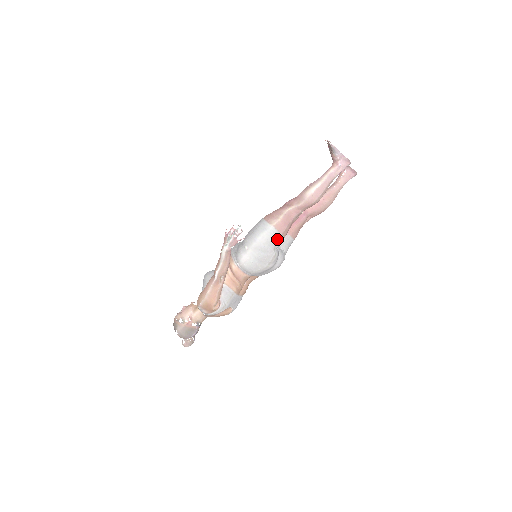
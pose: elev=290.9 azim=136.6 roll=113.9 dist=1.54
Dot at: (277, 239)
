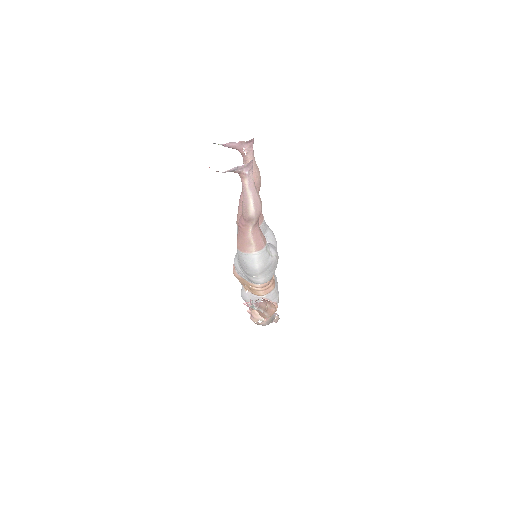
Dot at: (266, 252)
